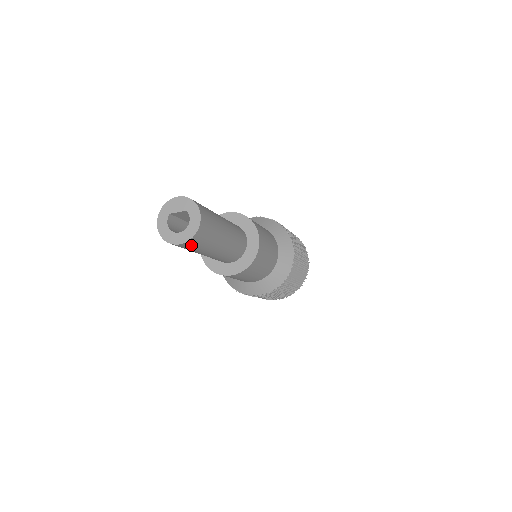
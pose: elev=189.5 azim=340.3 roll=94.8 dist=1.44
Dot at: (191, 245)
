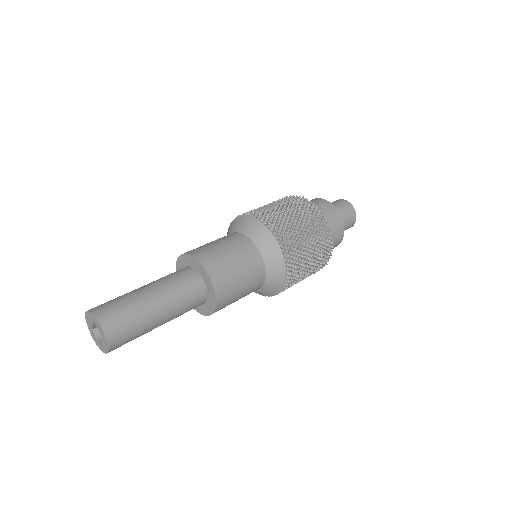
Dot at: (120, 343)
